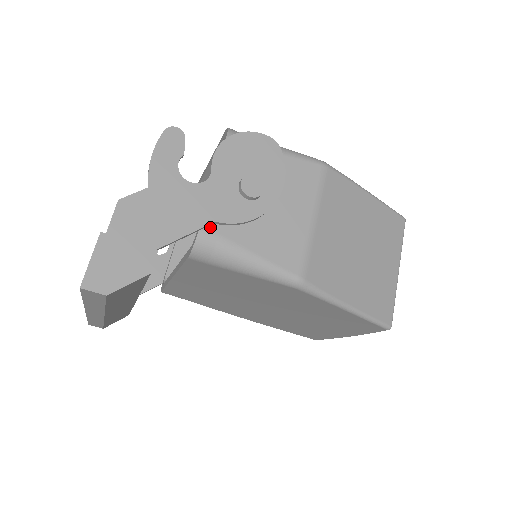
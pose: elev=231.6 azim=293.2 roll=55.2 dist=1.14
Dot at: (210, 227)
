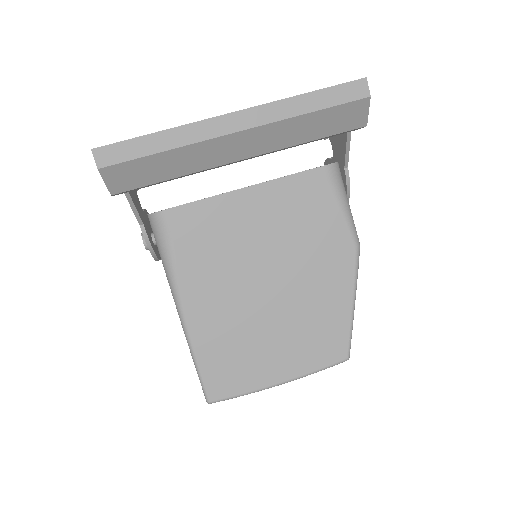
Dot at: occluded
